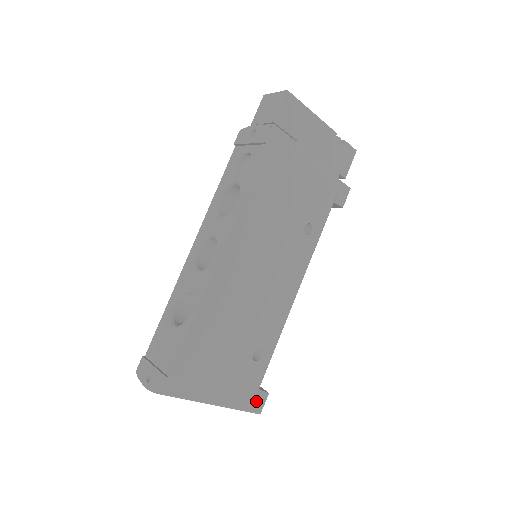
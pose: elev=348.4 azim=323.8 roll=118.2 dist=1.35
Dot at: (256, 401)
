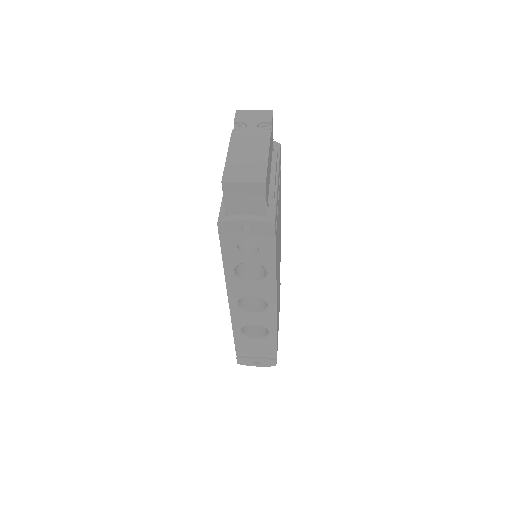
Dot at: occluded
